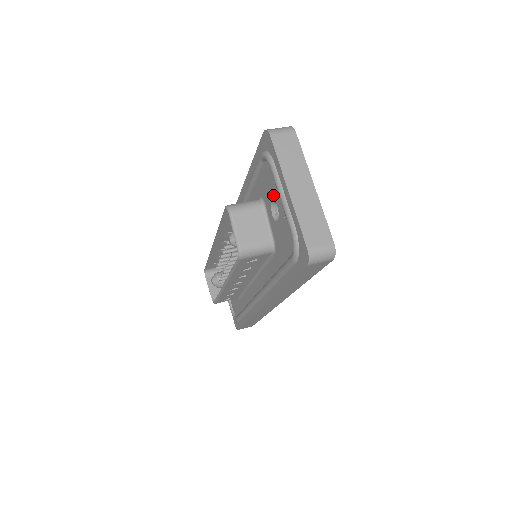
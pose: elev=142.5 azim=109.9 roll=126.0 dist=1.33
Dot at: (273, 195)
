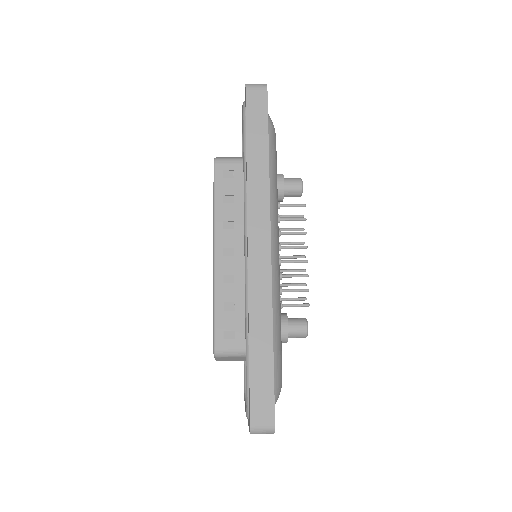
Dot at: occluded
